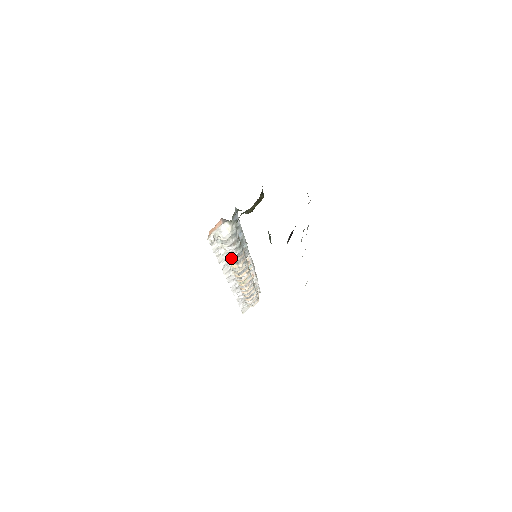
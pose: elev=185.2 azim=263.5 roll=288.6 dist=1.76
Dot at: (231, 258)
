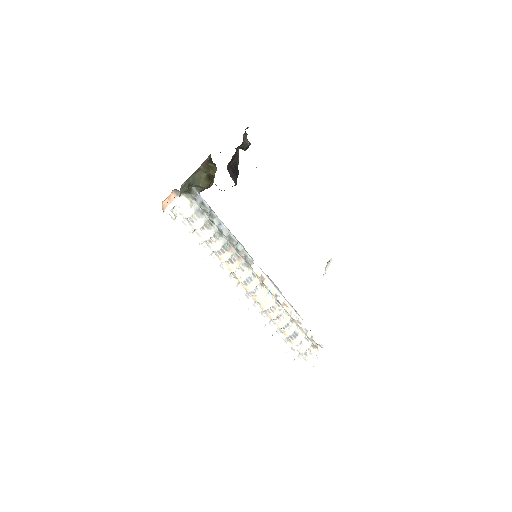
Dot at: (217, 252)
